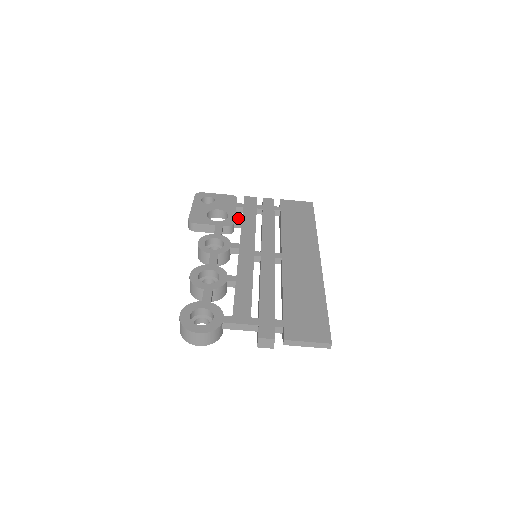
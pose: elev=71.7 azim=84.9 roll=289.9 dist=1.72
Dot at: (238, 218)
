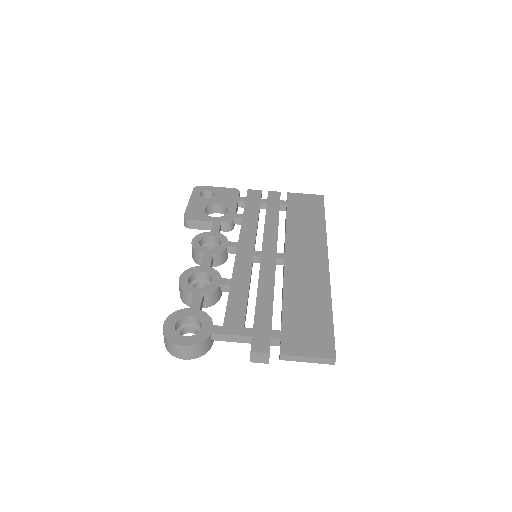
Dot at: (239, 214)
